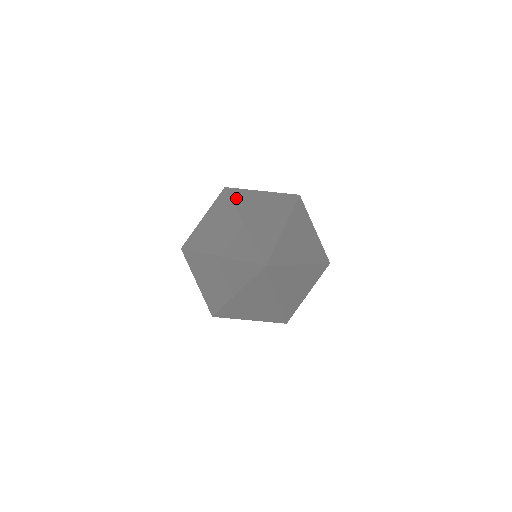
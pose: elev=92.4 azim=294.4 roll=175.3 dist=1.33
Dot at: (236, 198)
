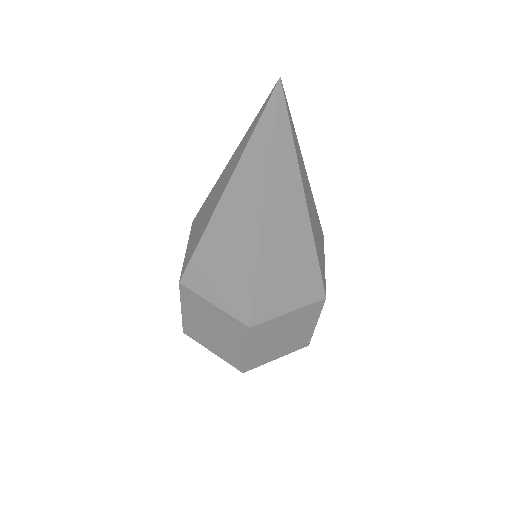
Dot at: occluded
